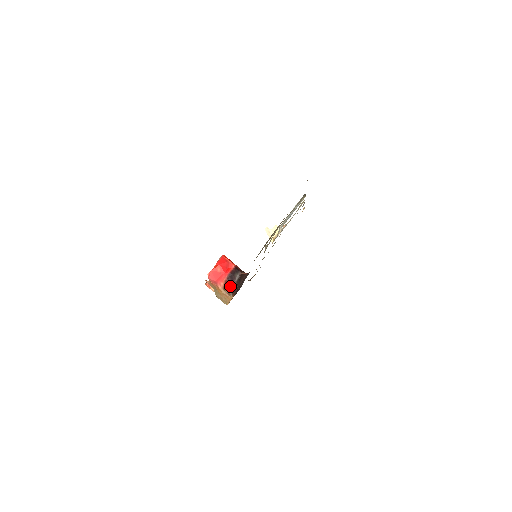
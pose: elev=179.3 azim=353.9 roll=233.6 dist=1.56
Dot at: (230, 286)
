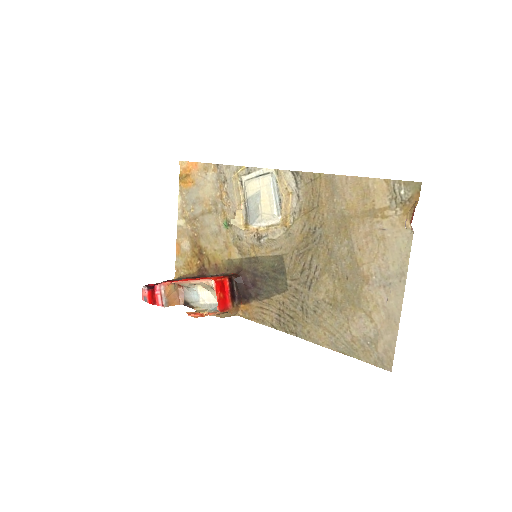
Dot at: (234, 299)
